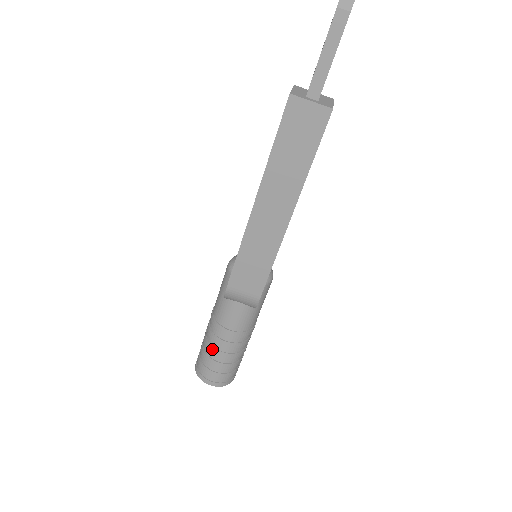
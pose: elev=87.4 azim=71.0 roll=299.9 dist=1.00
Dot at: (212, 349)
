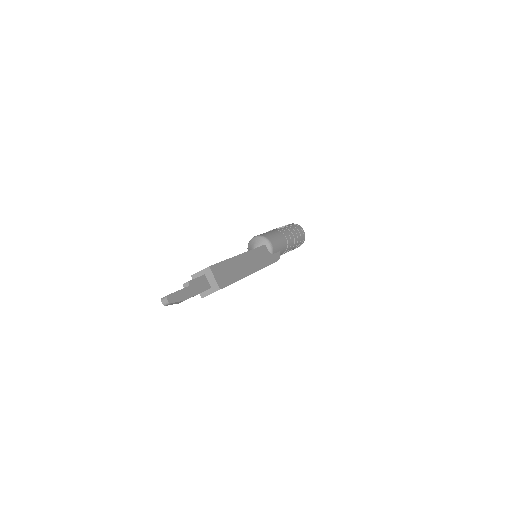
Dot at: occluded
